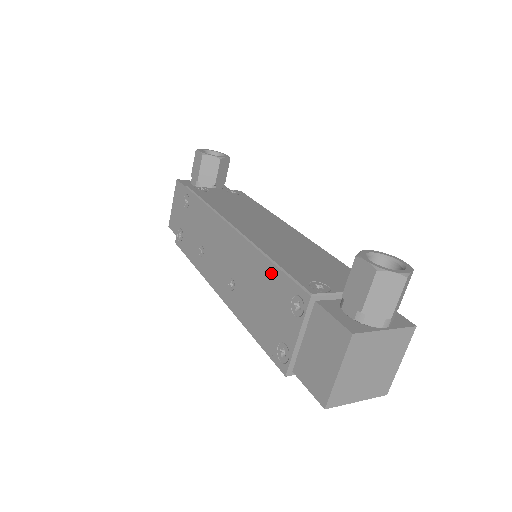
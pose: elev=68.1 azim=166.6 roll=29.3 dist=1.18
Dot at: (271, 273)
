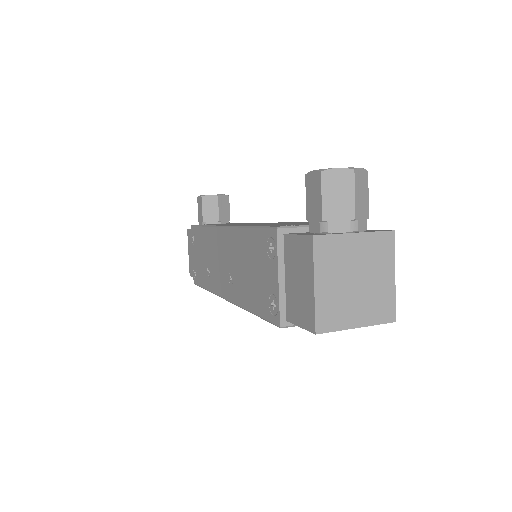
Dot at: (250, 238)
